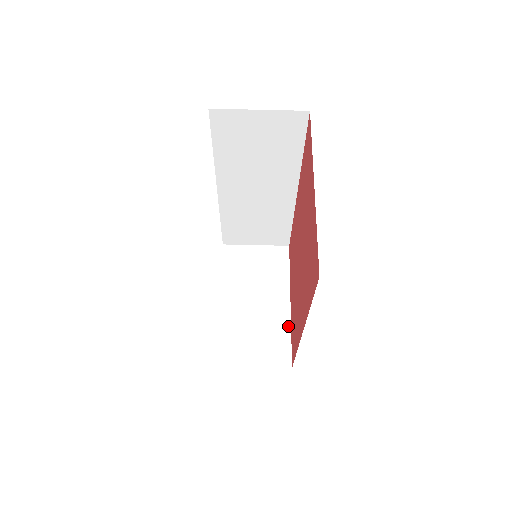
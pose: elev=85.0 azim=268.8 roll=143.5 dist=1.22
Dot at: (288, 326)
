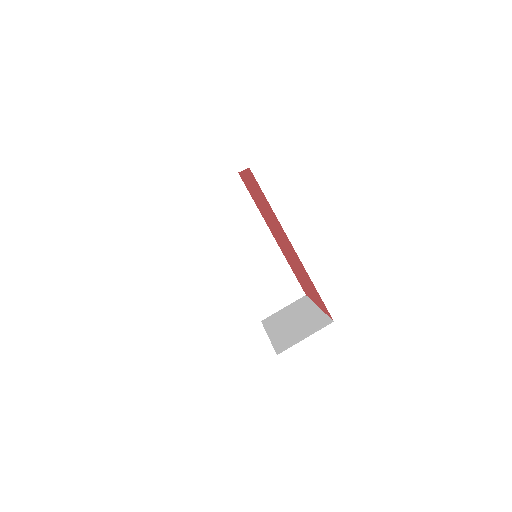
Dot at: (321, 313)
